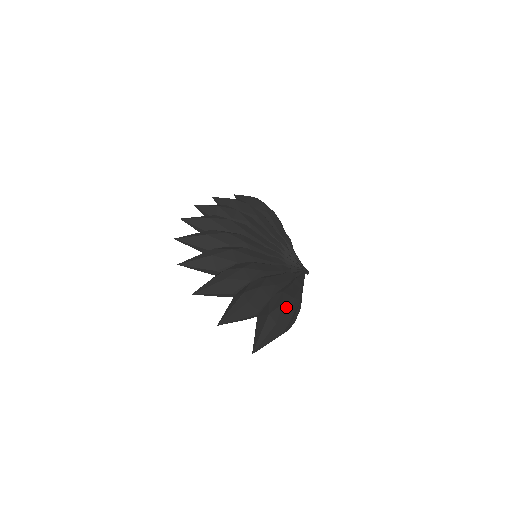
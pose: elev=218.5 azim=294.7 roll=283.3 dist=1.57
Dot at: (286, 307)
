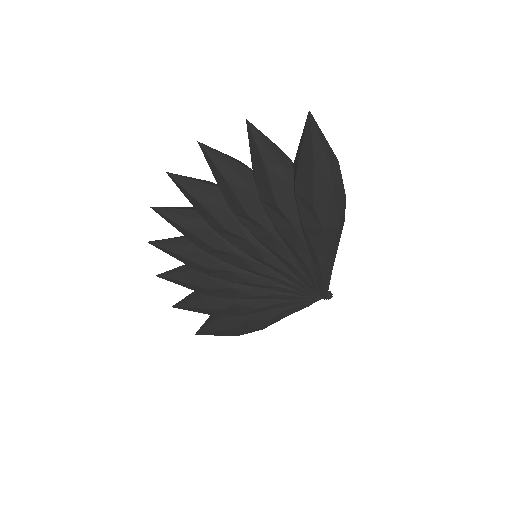
Dot at: occluded
